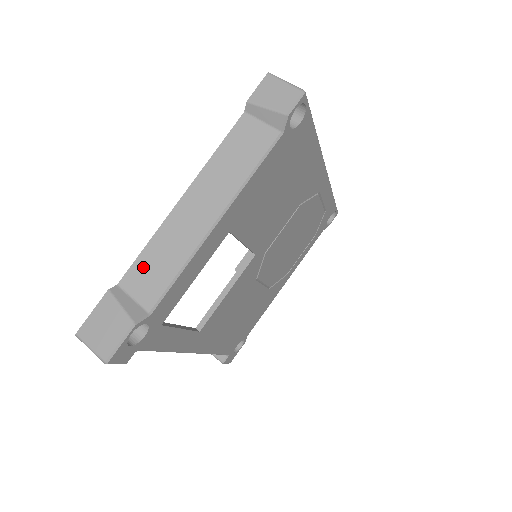
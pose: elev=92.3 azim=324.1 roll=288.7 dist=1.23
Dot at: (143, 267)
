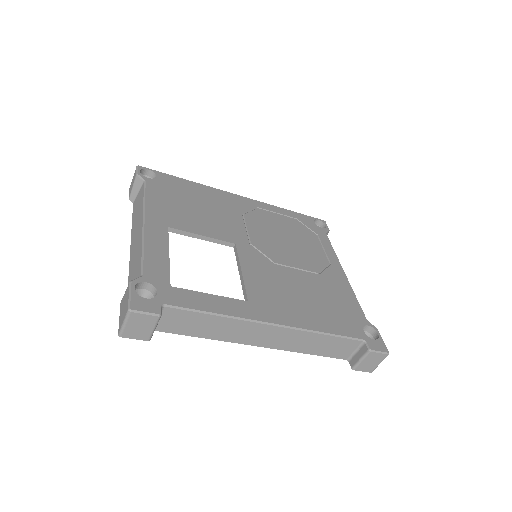
Dot at: (131, 277)
